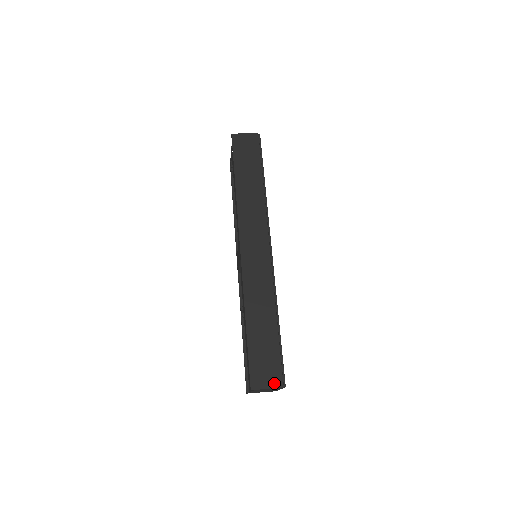
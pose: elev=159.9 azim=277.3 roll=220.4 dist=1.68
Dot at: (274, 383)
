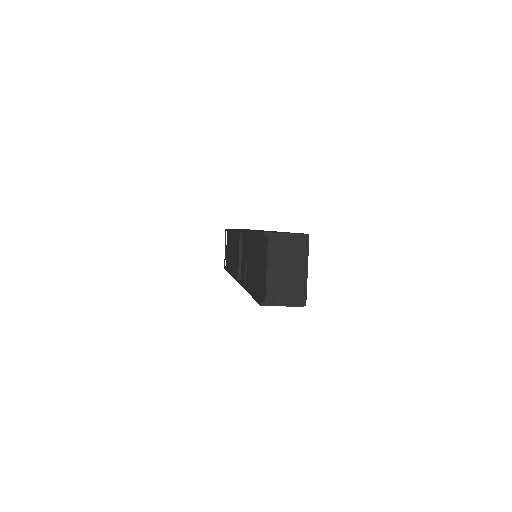
Dot at: (293, 233)
